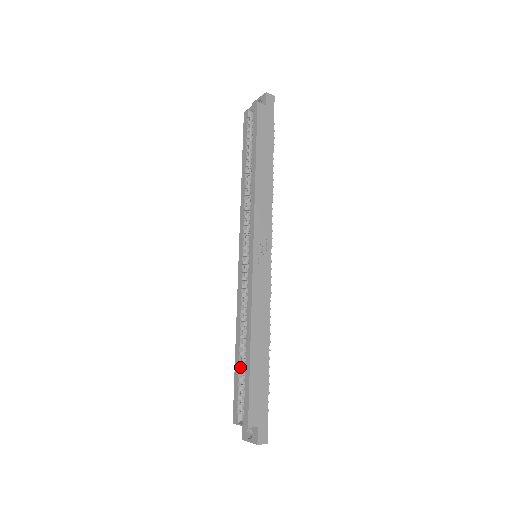
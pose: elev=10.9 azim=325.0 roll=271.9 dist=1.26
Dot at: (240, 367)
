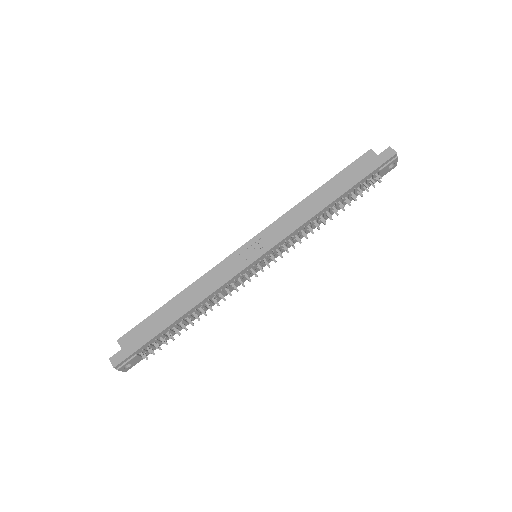
Dot at: occluded
